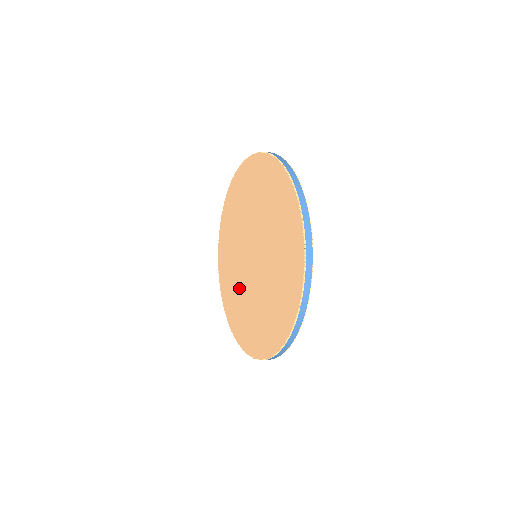
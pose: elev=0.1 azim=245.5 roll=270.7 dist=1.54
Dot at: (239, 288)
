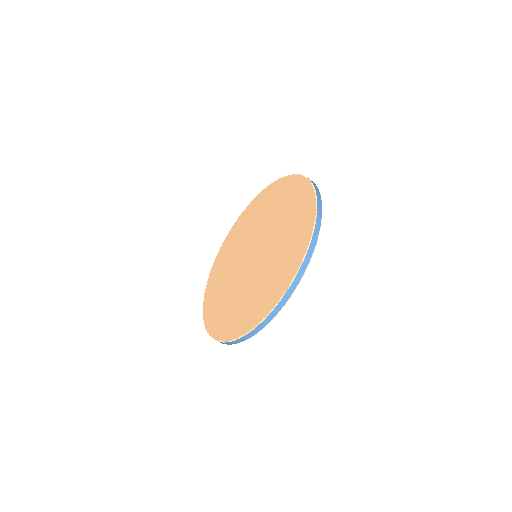
Dot at: (234, 293)
